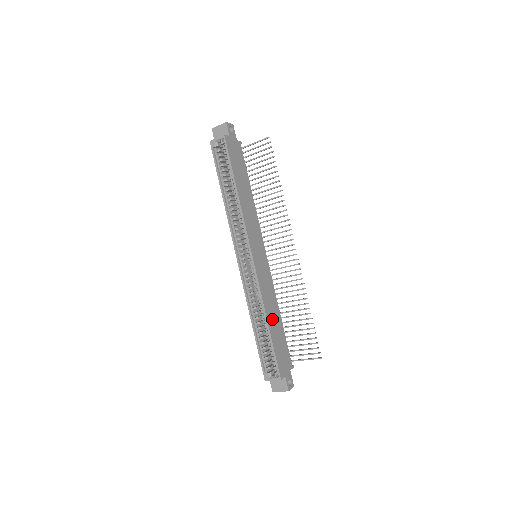
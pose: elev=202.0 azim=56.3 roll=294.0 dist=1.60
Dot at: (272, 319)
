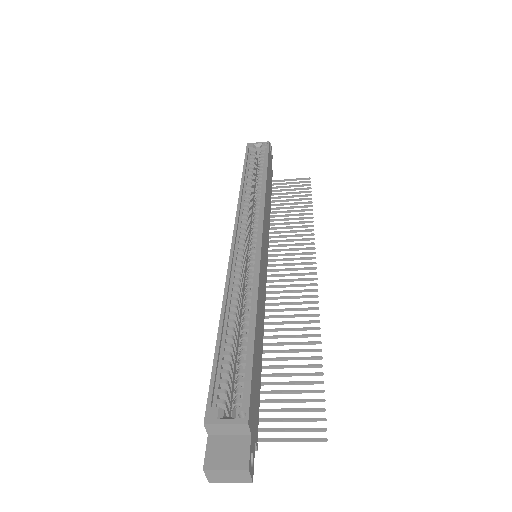
Dot at: (258, 328)
